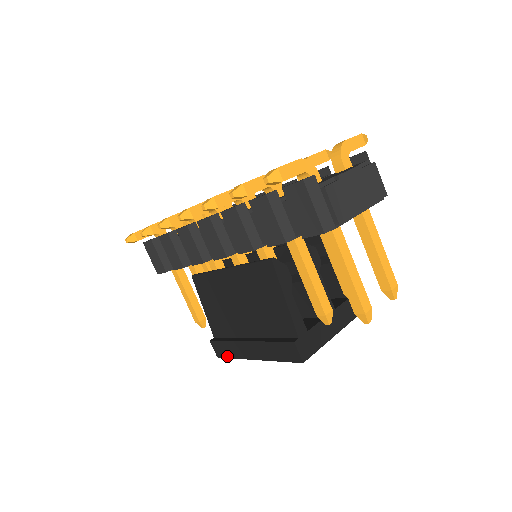
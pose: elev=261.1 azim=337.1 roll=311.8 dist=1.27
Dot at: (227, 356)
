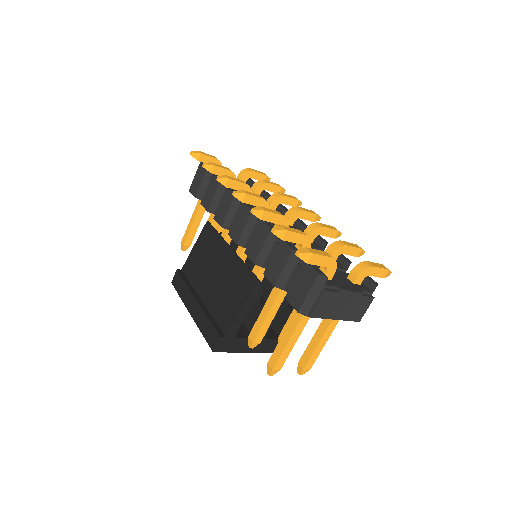
Dot at: (177, 290)
